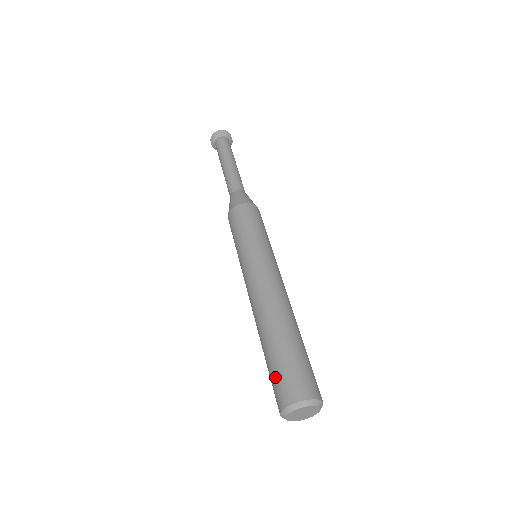
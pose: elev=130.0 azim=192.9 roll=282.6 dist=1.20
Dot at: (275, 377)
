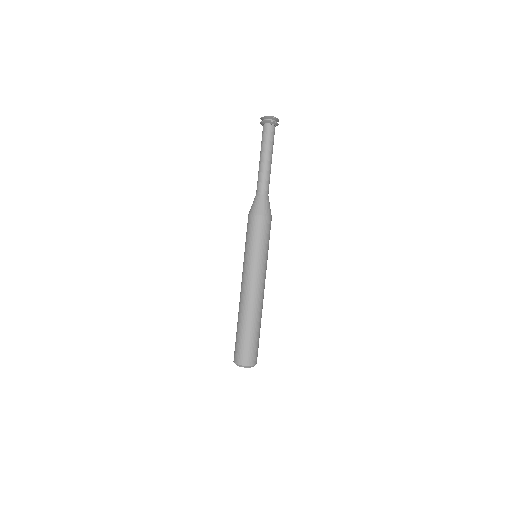
Dot at: (235, 344)
